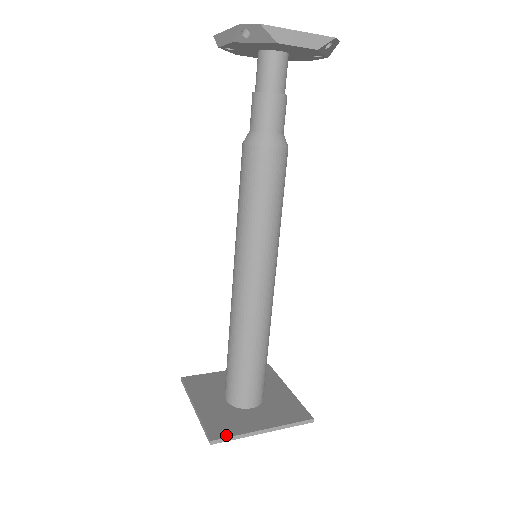
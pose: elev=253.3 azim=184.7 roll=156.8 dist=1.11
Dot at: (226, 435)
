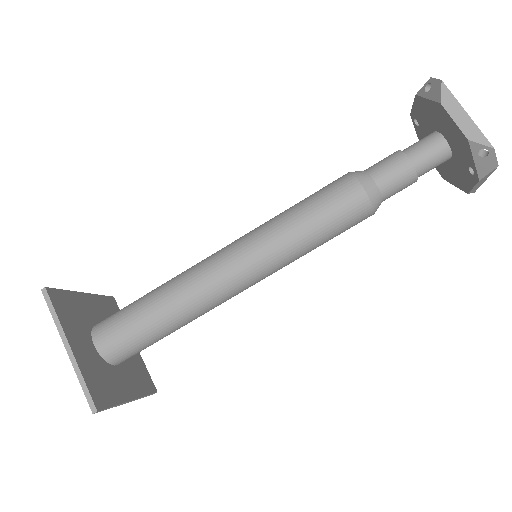
Dot at: (55, 304)
